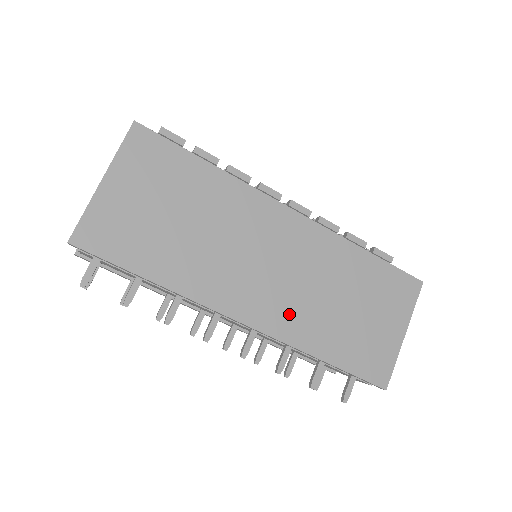
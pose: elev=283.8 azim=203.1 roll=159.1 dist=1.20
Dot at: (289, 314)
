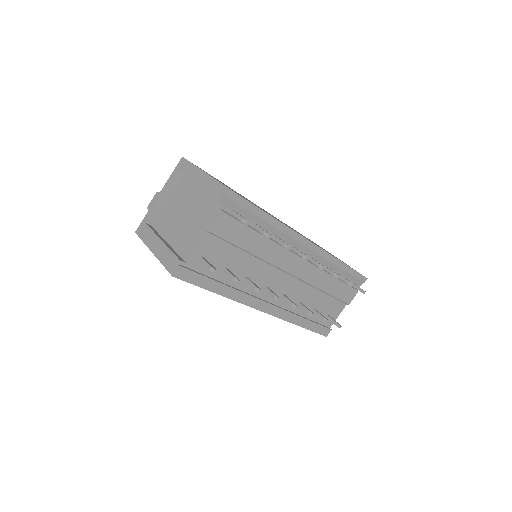
Dot at: occluded
